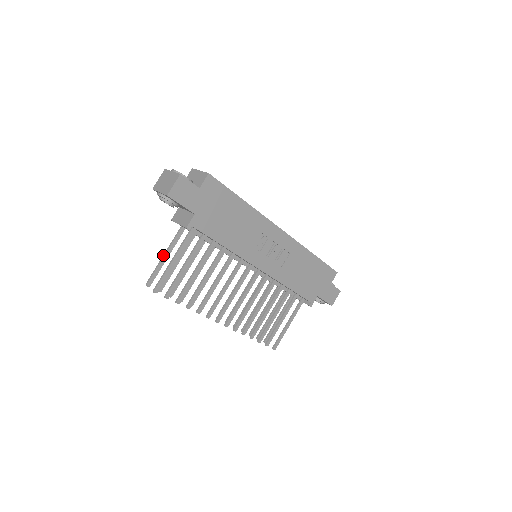
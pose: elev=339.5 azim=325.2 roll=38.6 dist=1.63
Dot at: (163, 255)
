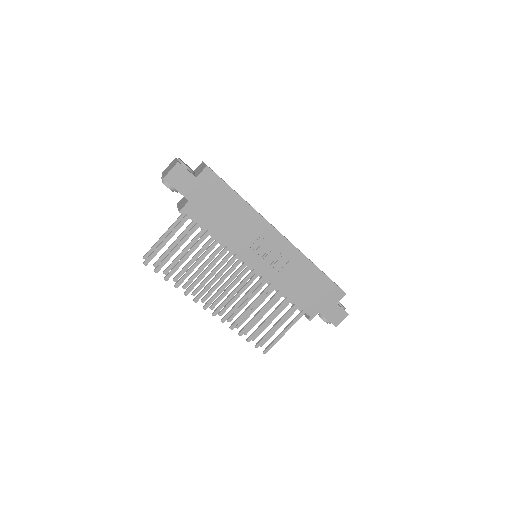
Dot at: (163, 234)
